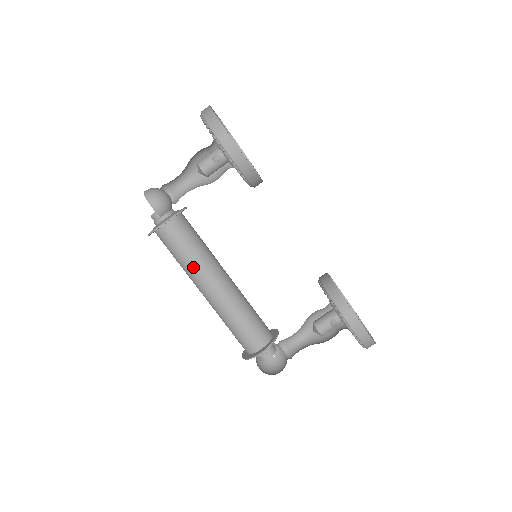
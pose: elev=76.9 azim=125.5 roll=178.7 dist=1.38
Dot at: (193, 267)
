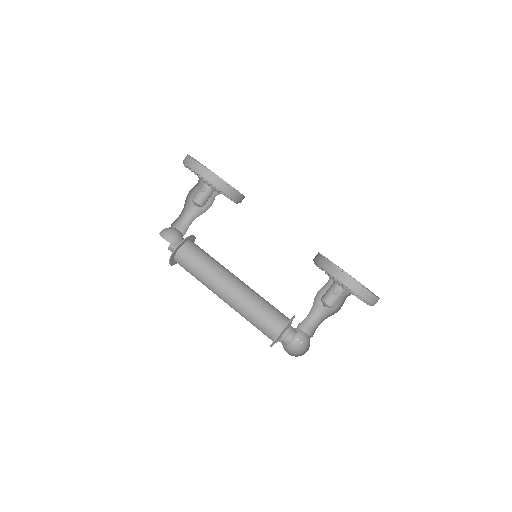
Dot at: (207, 277)
